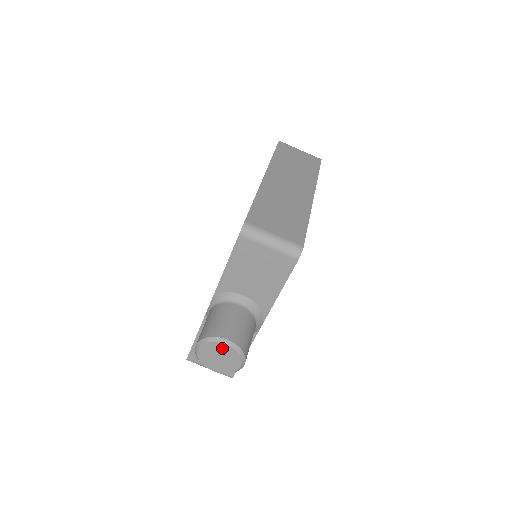
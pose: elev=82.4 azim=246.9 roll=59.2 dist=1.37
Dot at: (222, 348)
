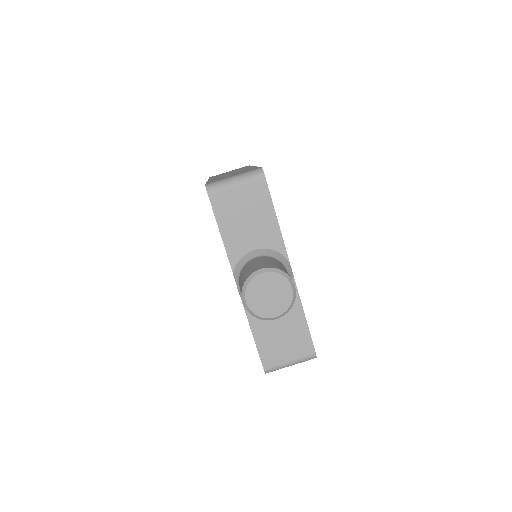
Dot at: (263, 281)
